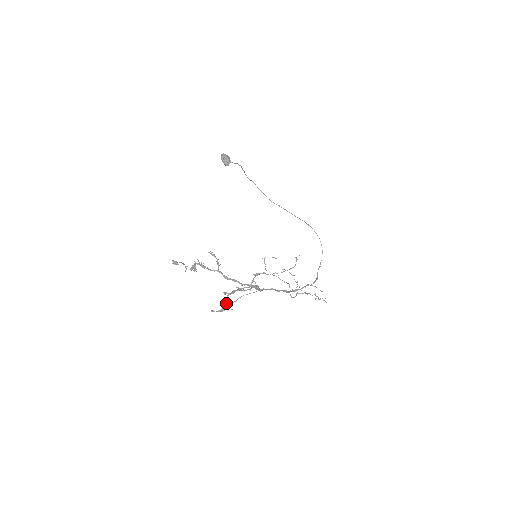
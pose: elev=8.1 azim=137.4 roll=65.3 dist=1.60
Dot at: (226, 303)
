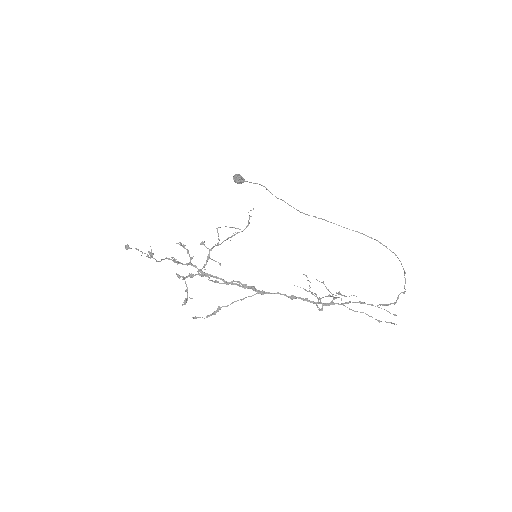
Dot at: (186, 291)
